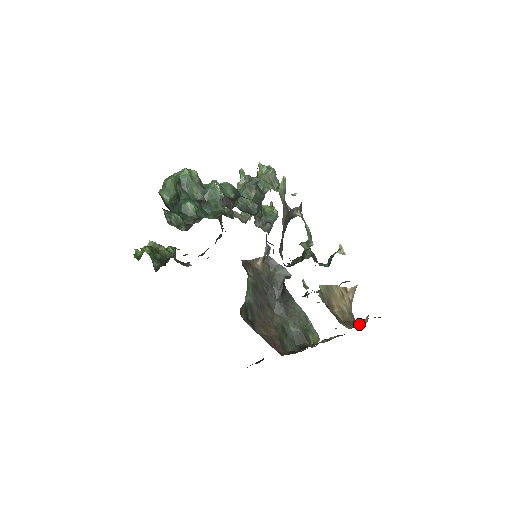
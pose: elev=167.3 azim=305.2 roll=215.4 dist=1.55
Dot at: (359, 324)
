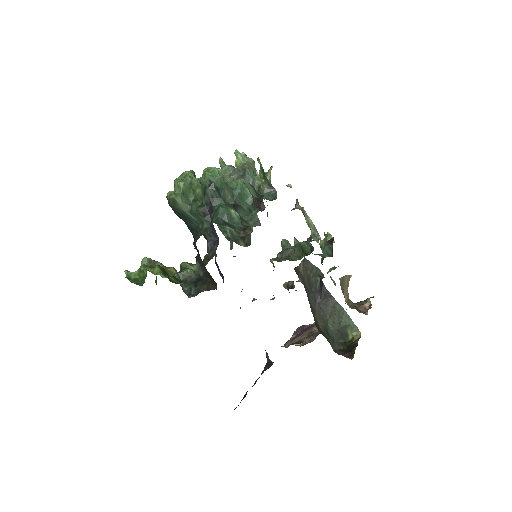
Dot at: (364, 307)
